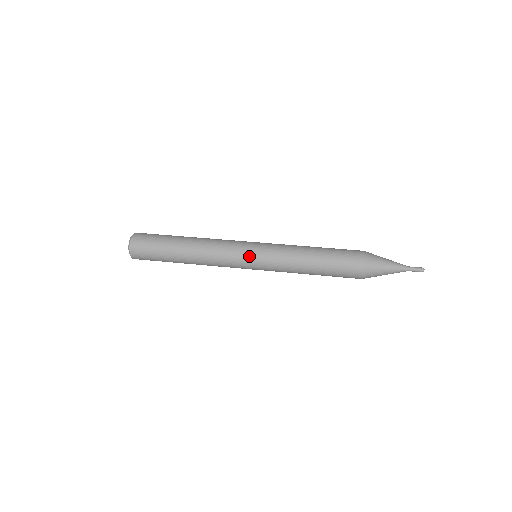
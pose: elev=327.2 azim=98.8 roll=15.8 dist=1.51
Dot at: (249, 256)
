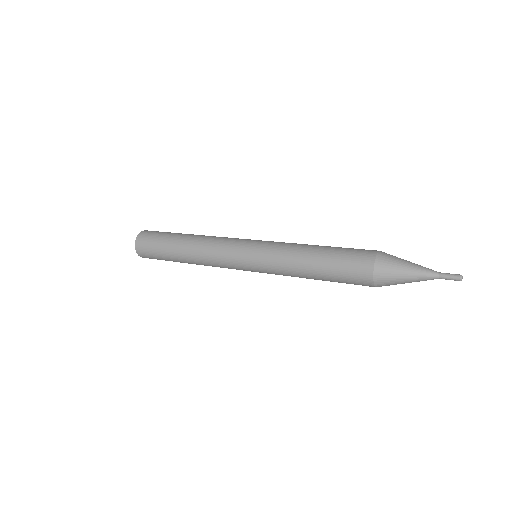
Dot at: (243, 260)
